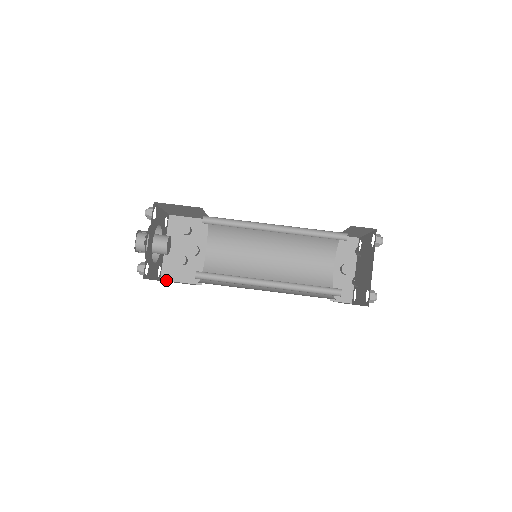
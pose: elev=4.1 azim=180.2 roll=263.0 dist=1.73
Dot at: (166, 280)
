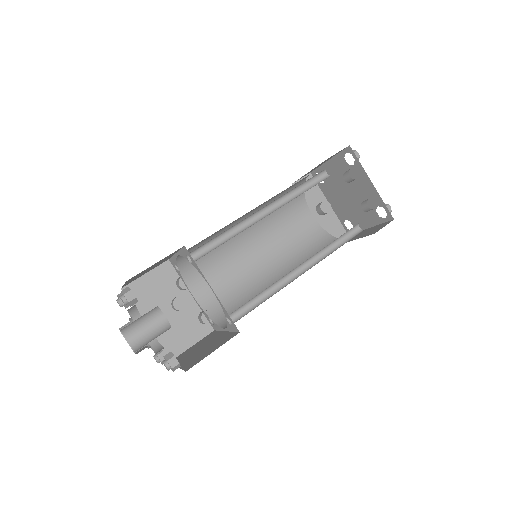
Dot at: occluded
